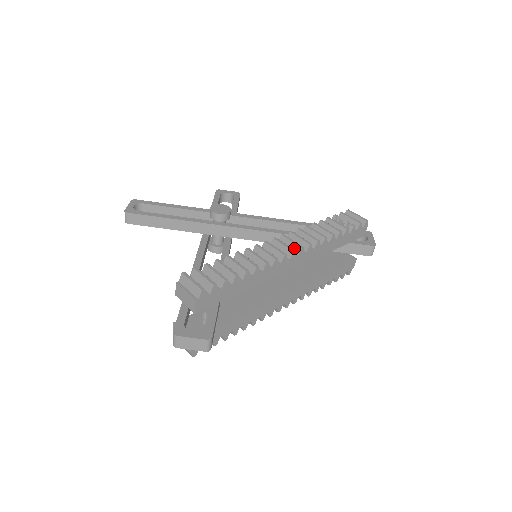
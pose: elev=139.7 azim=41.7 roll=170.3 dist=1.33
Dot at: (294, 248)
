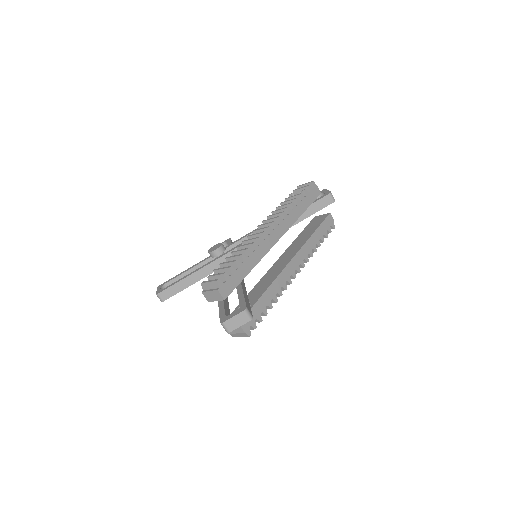
Dot at: occluded
